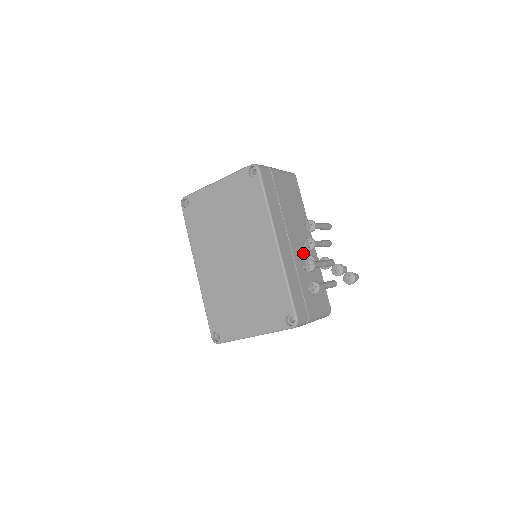
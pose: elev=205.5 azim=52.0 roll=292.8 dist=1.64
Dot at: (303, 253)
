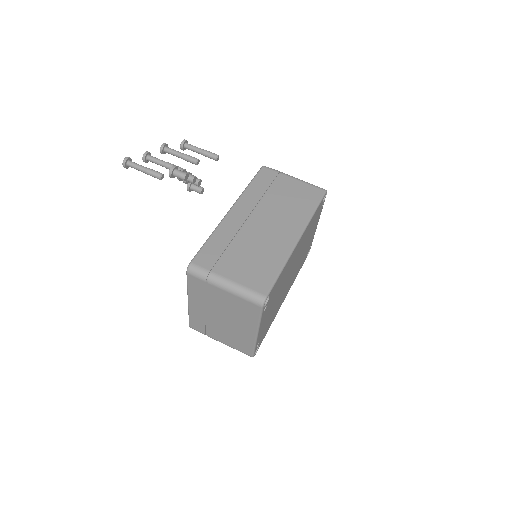
Dot at: (265, 234)
